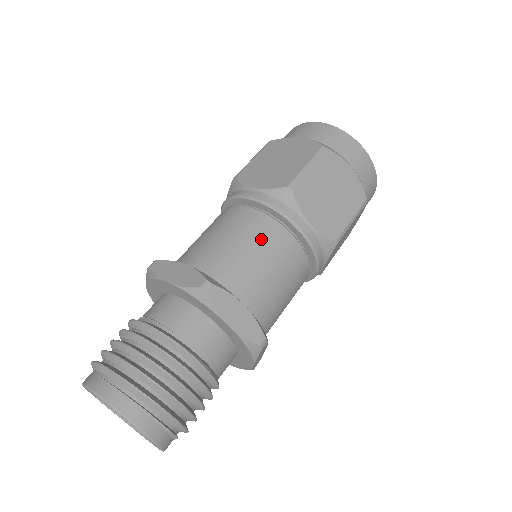
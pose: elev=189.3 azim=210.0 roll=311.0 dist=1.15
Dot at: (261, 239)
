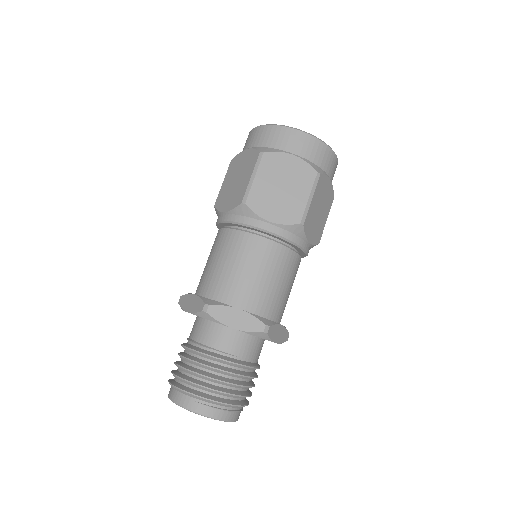
Dot at: (283, 269)
